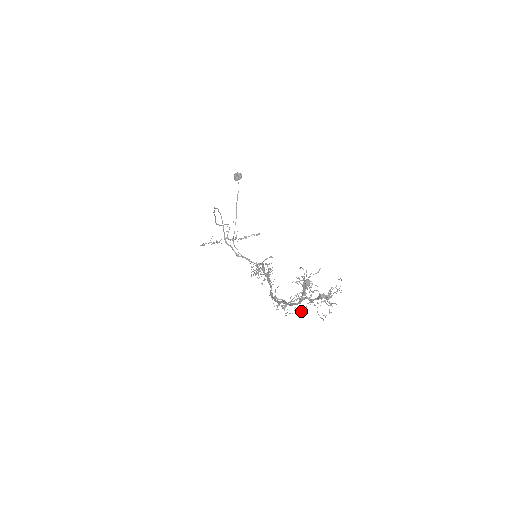
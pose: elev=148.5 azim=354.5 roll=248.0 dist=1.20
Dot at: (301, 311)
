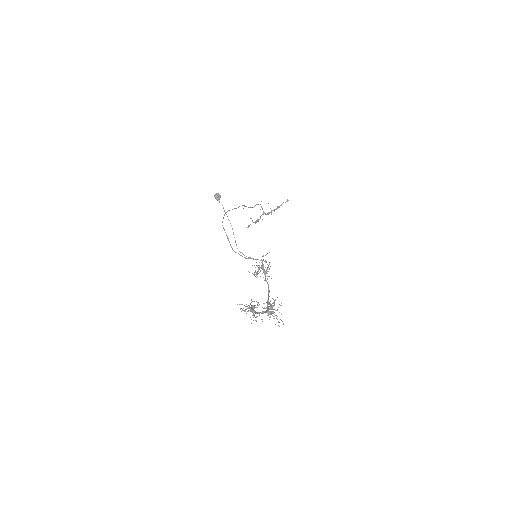
Dot at: occluded
